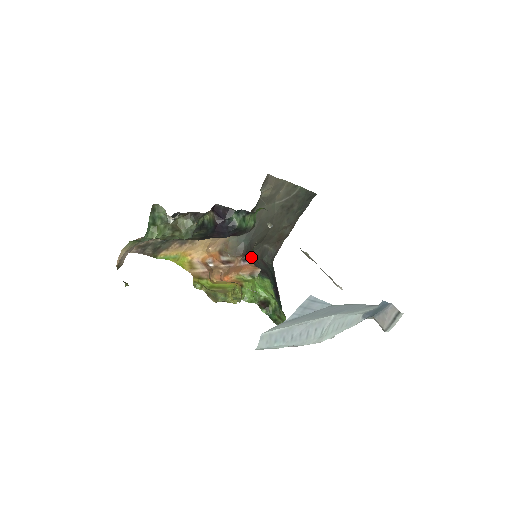
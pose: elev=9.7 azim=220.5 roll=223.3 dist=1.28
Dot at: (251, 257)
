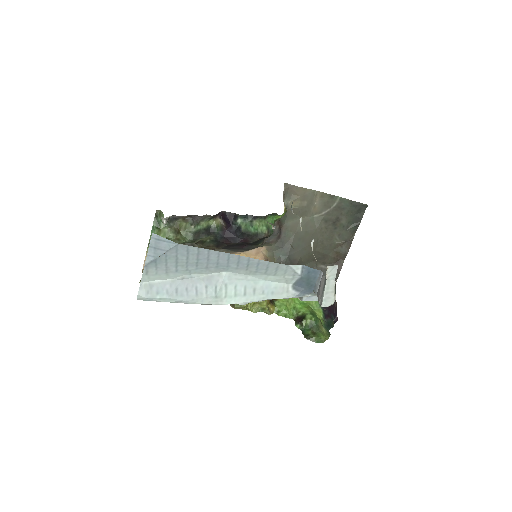
Dot at: occluded
